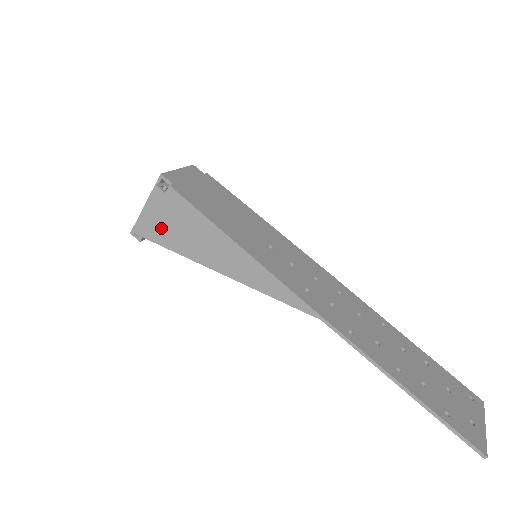
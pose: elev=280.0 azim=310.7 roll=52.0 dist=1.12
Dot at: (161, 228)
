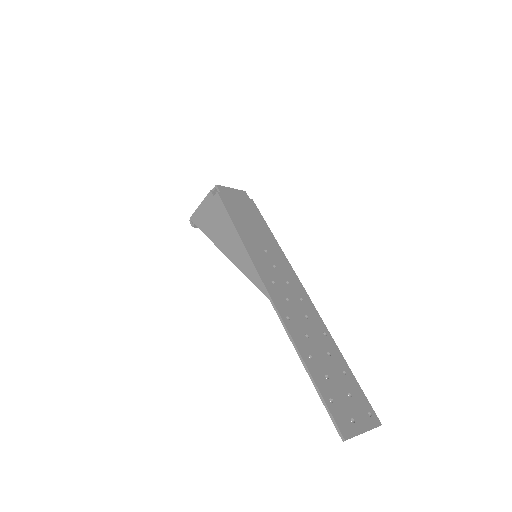
Dot at: (205, 219)
